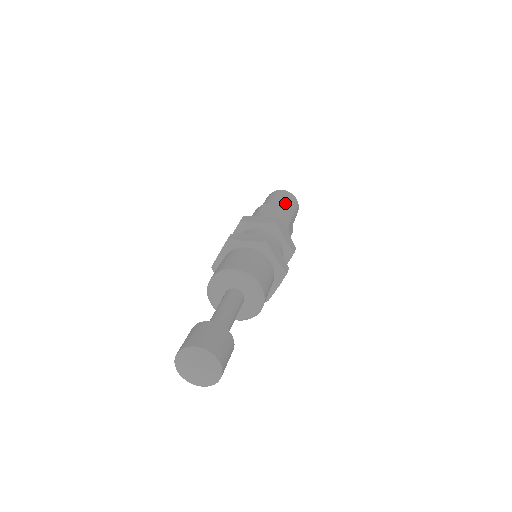
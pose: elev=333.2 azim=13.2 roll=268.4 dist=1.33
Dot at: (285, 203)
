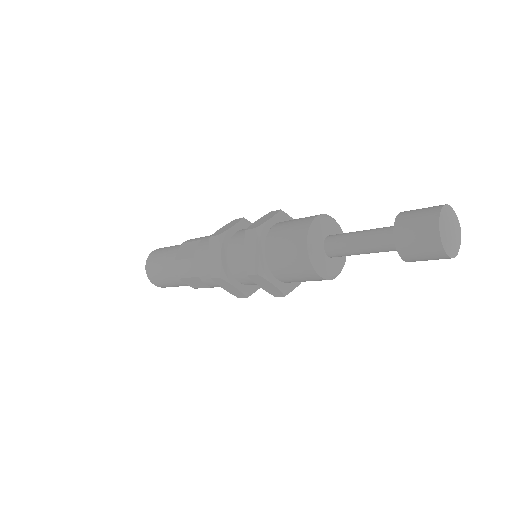
Dot at: occluded
